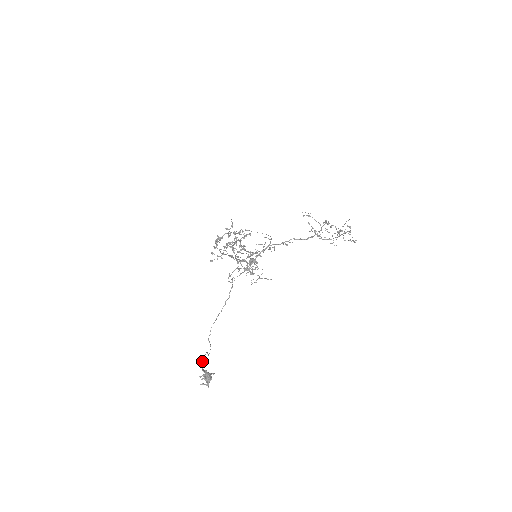
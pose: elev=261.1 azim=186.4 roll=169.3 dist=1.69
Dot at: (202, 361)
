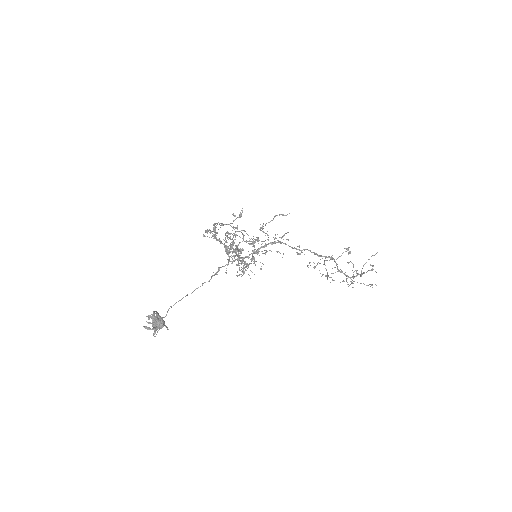
Dot at: (155, 311)
